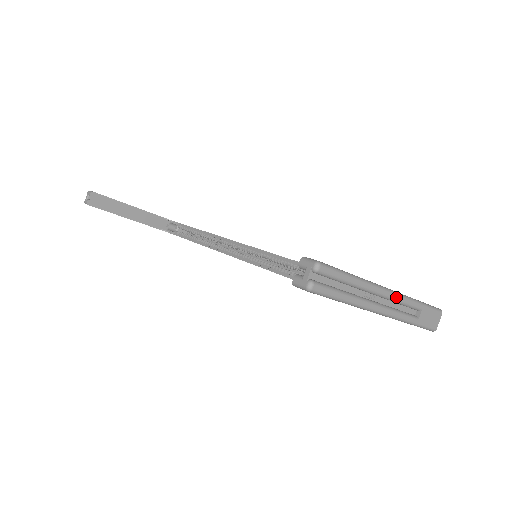
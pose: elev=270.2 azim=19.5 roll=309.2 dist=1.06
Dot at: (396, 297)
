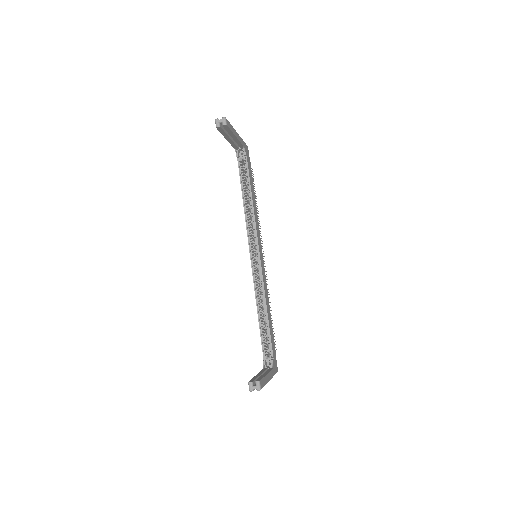
Dot at: occluded
